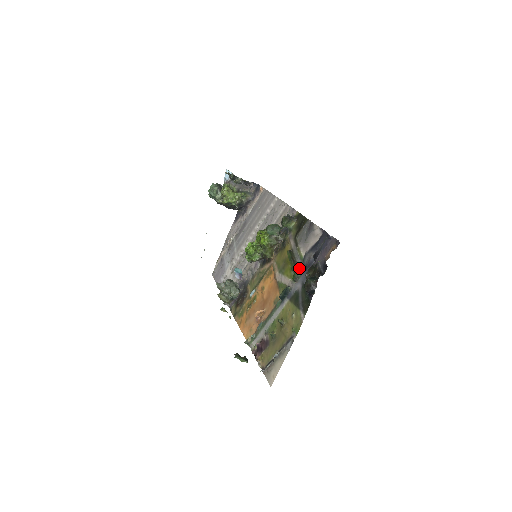
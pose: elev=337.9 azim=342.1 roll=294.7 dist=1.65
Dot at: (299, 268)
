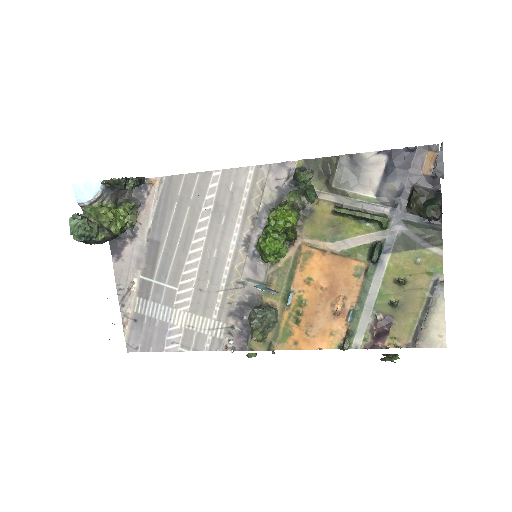
Dot at: (380, 212)
